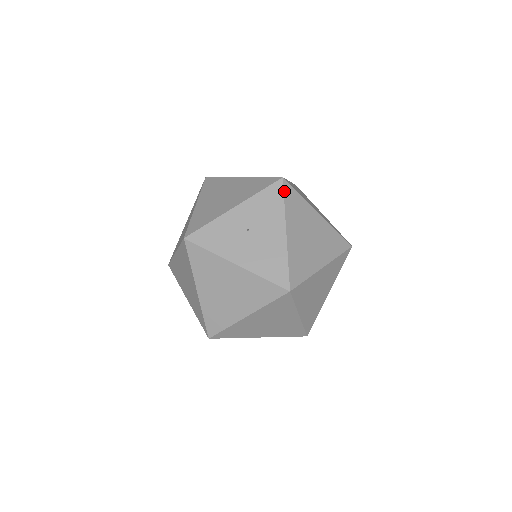
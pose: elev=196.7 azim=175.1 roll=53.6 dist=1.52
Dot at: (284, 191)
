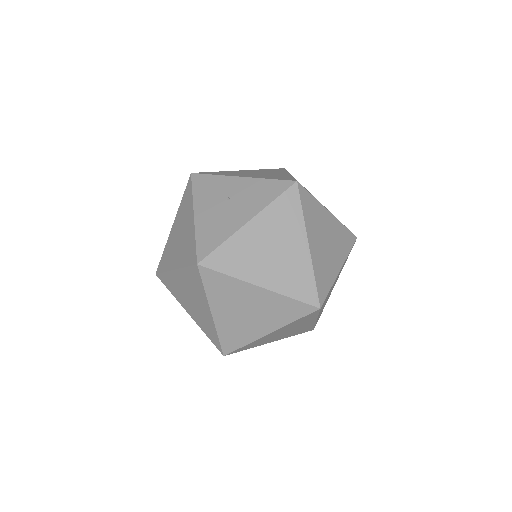
Dot at: (285, 192)
